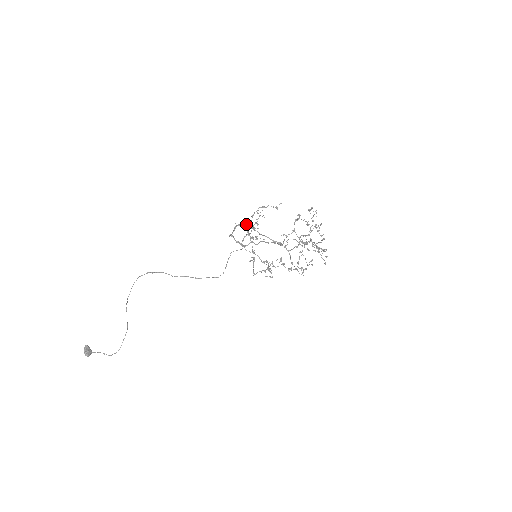
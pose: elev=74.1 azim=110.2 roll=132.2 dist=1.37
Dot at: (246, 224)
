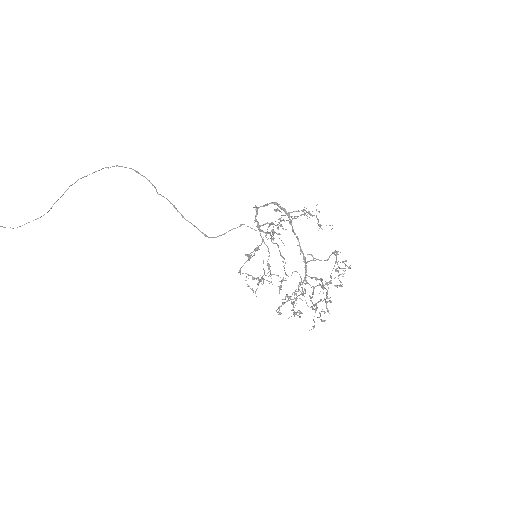
Dot at: (285, 209)
